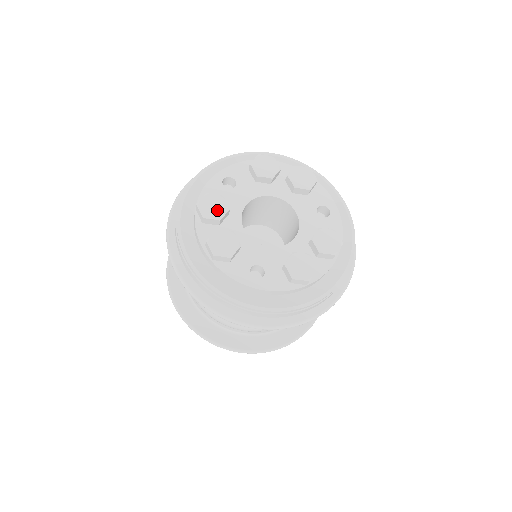
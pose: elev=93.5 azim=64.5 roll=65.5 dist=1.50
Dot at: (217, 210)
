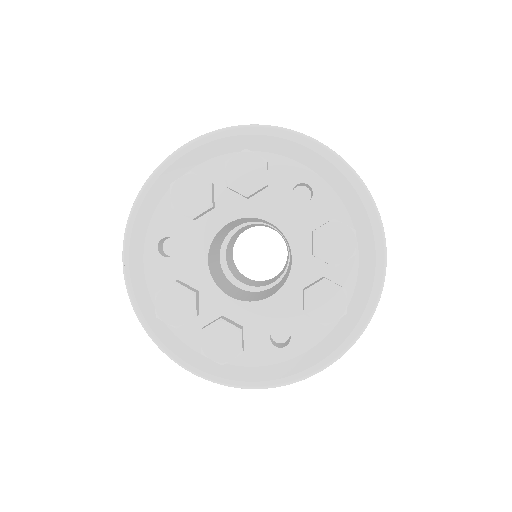
Dot at: (183, 306)
